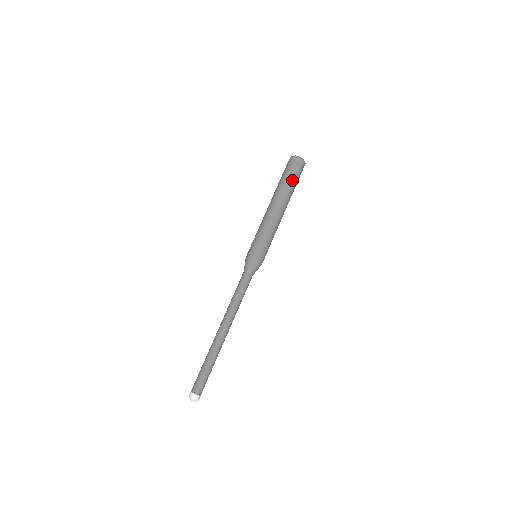
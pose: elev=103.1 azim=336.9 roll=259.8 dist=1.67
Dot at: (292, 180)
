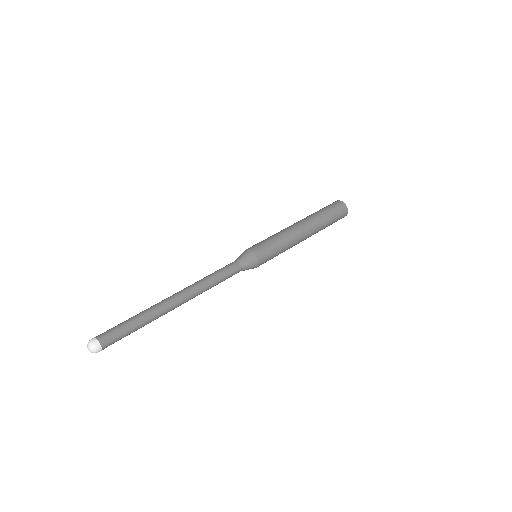
Dot at: (321, 210)
